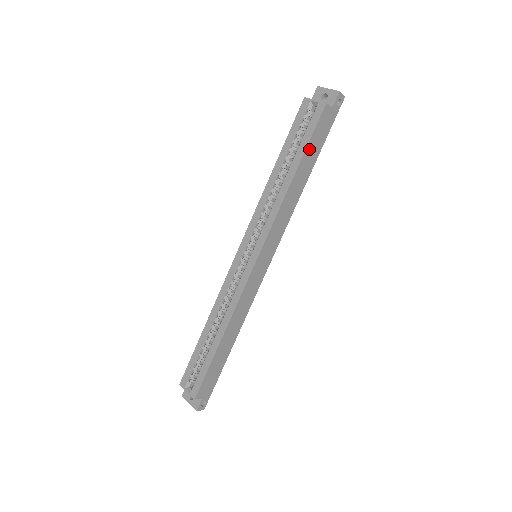
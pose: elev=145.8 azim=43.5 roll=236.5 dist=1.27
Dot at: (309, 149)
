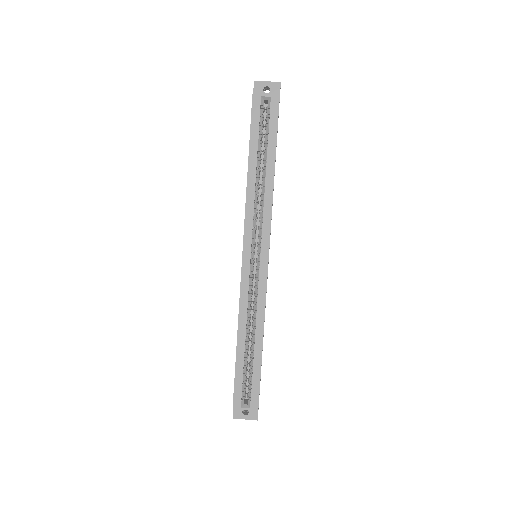
Dot at: (276, 142)
